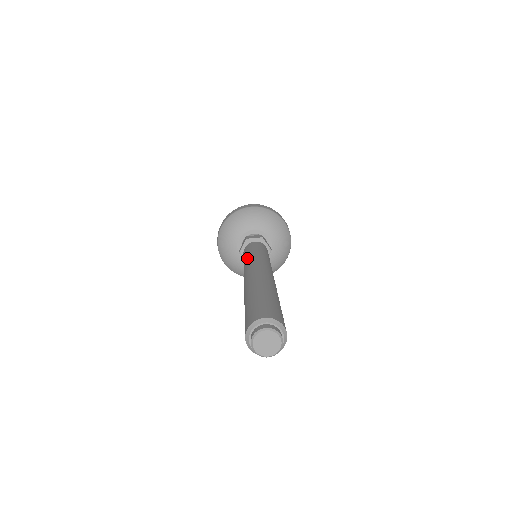
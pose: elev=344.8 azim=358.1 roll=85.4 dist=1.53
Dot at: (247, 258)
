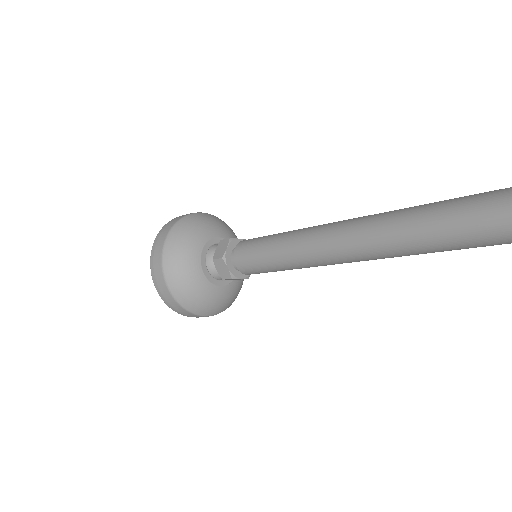
Dot at: (291, 233)
